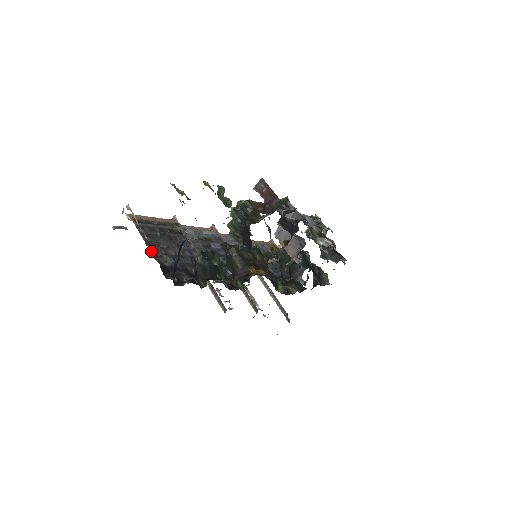
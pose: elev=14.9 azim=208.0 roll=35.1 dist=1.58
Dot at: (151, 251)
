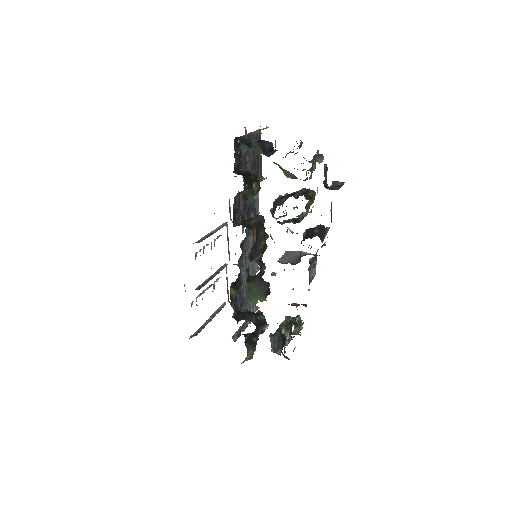
Dot at: (247, 136)
